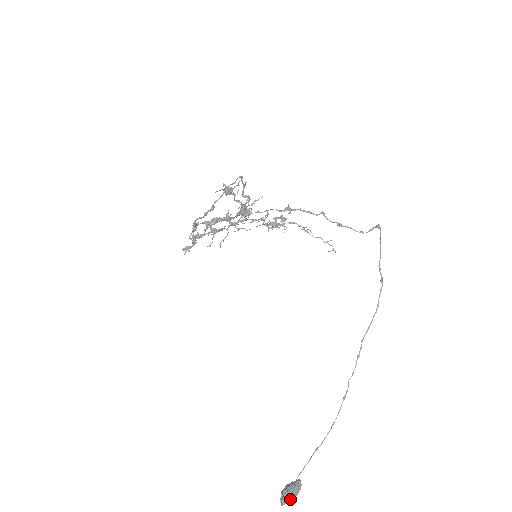
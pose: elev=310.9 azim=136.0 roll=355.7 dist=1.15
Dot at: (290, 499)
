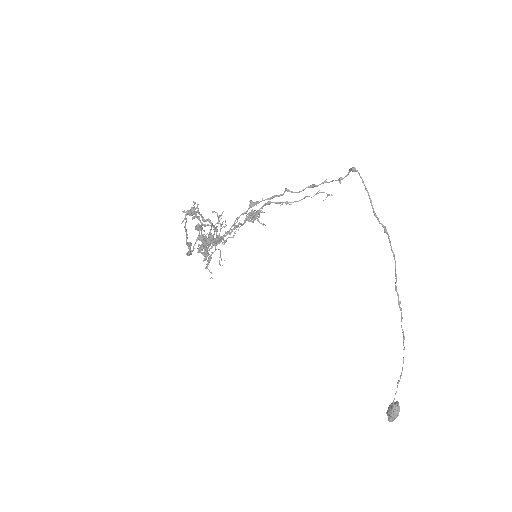
Dot at: (395, 418)
